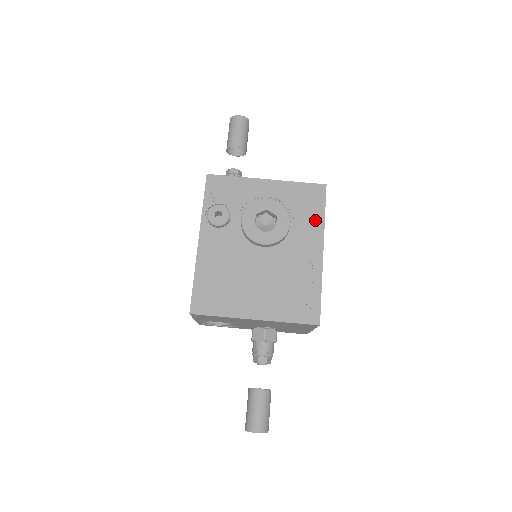
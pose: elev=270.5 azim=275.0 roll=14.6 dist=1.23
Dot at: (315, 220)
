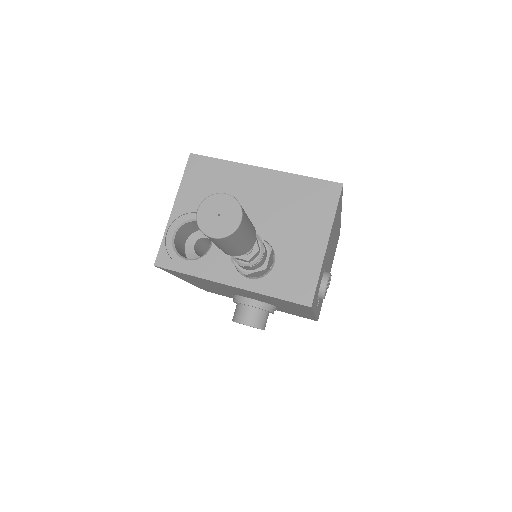
Dot at: occluded
